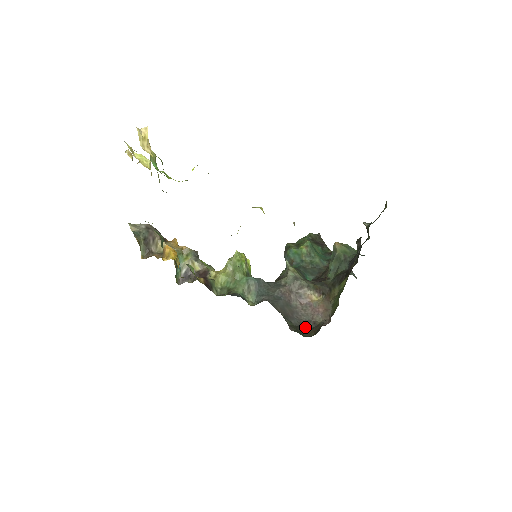
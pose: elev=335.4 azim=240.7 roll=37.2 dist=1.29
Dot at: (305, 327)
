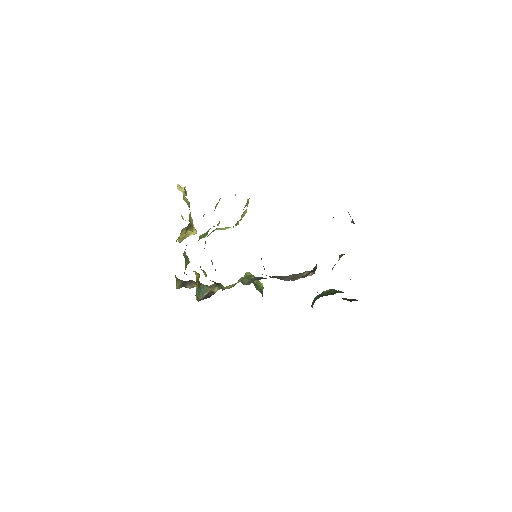
Dot at: occluded
